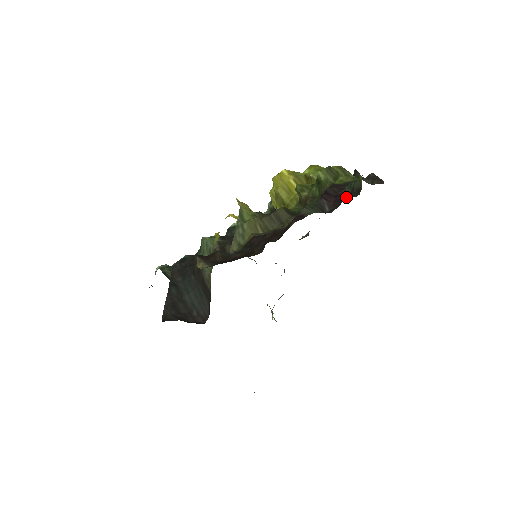
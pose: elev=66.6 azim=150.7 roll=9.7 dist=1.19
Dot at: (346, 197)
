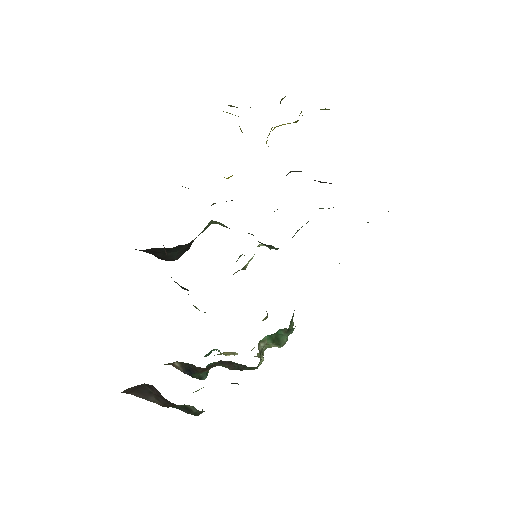
Dot at: occluded
